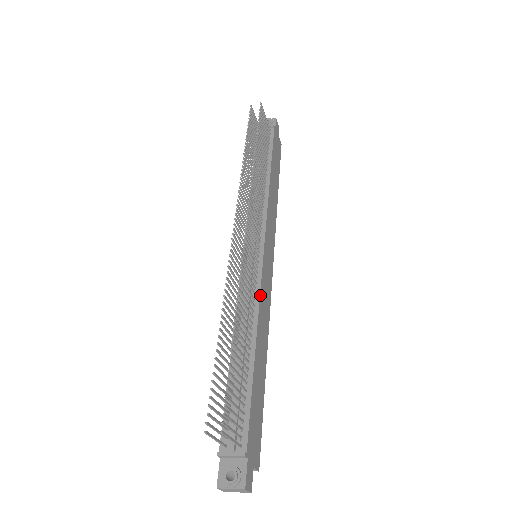
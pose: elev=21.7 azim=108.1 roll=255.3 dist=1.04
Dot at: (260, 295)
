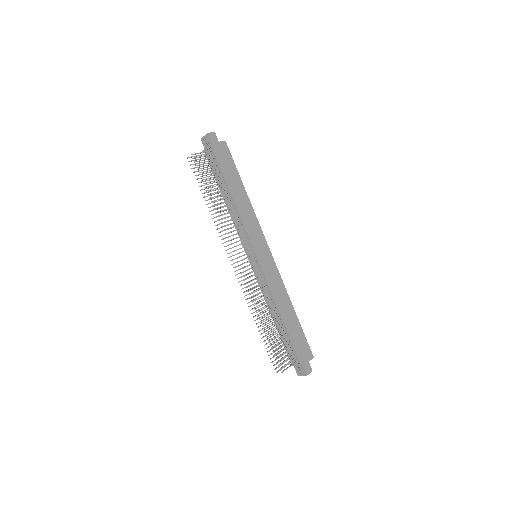
Dot at: (269, 286)
